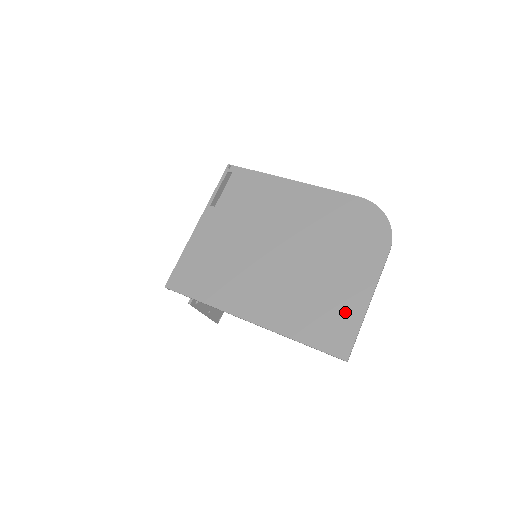
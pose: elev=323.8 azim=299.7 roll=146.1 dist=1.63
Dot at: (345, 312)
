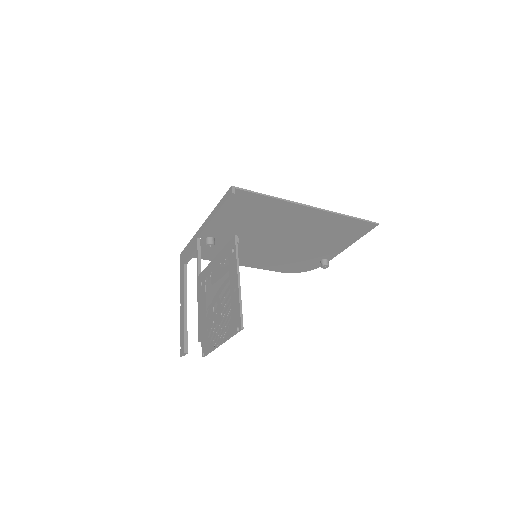
Dot at: (347, 236)
